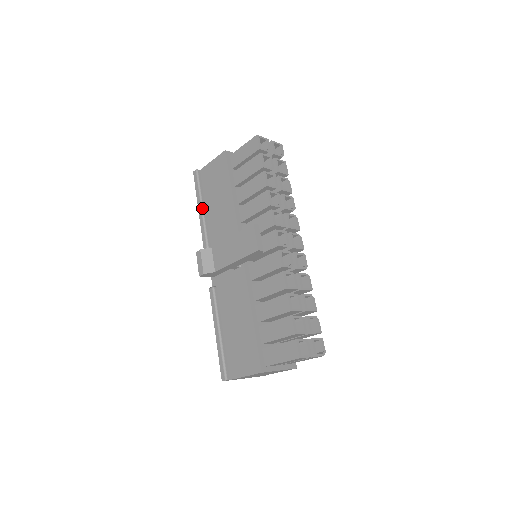
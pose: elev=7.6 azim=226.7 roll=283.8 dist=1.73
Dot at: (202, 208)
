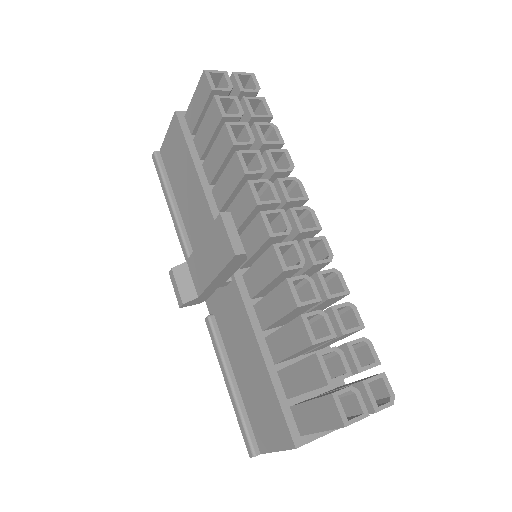
Dot at: (171, 204)
